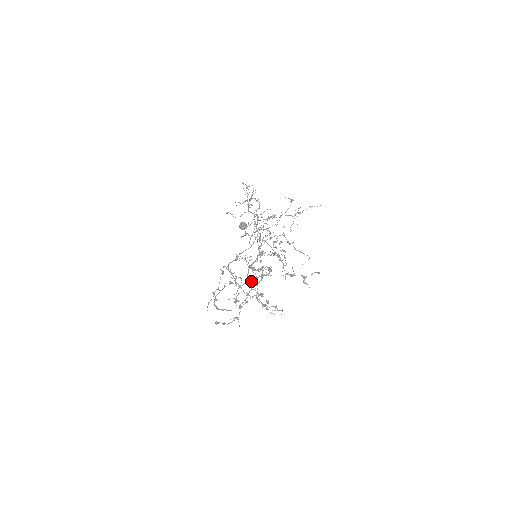
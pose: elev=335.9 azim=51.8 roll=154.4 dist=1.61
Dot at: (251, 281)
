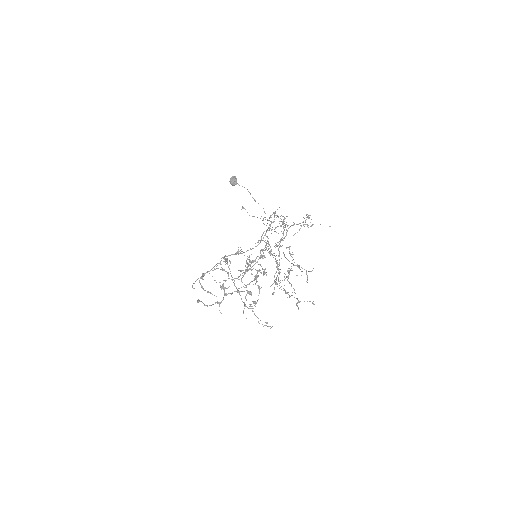
Dot at: occluded
